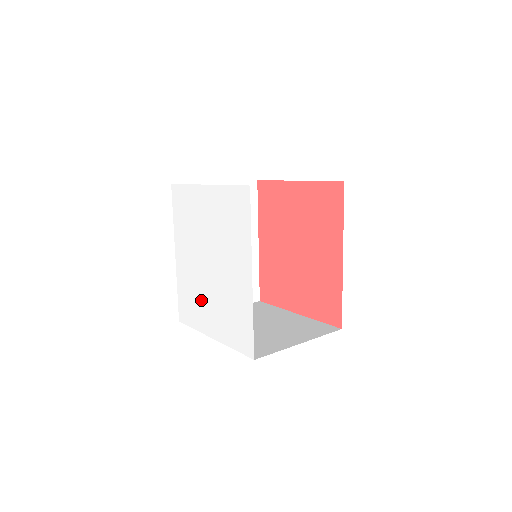
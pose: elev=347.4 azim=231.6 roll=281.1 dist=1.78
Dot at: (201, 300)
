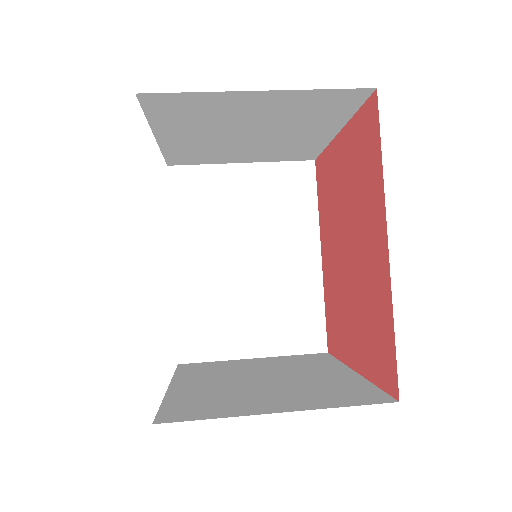
Dot at: occluded
